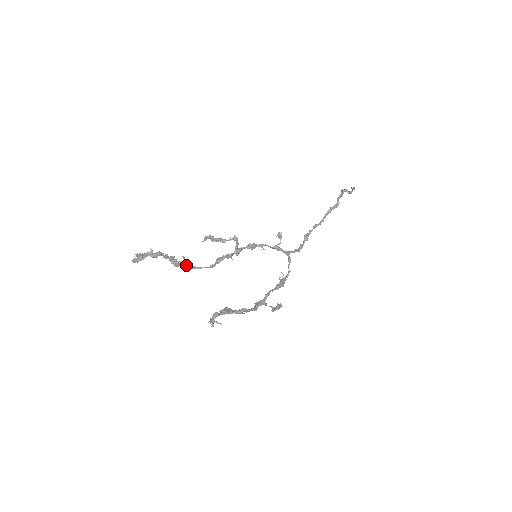
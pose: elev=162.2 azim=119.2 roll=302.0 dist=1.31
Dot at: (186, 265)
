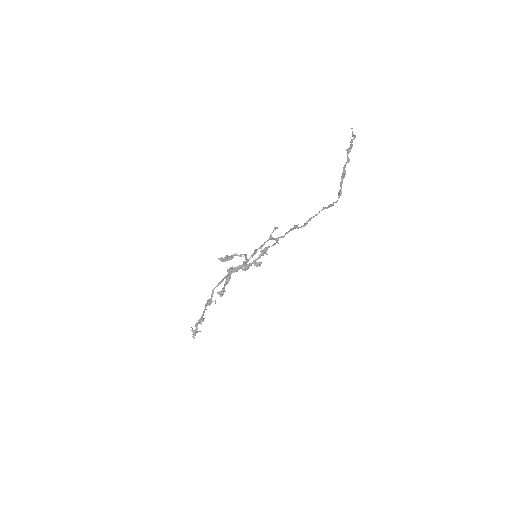
Dot at: occluded
